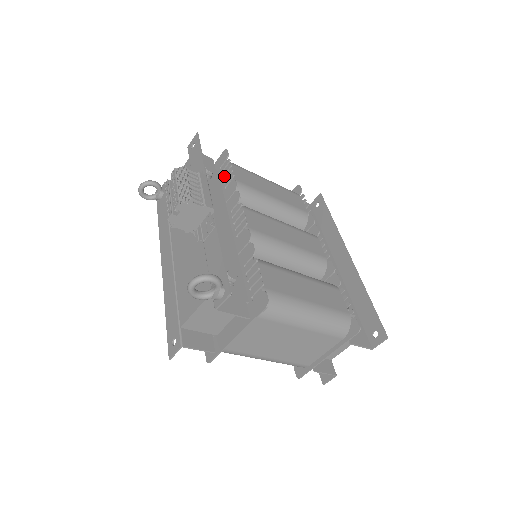
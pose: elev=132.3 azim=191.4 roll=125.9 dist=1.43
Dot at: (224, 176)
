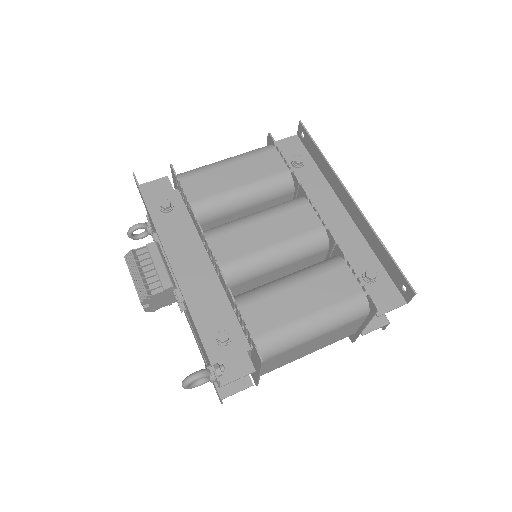
Dot at: occluded
